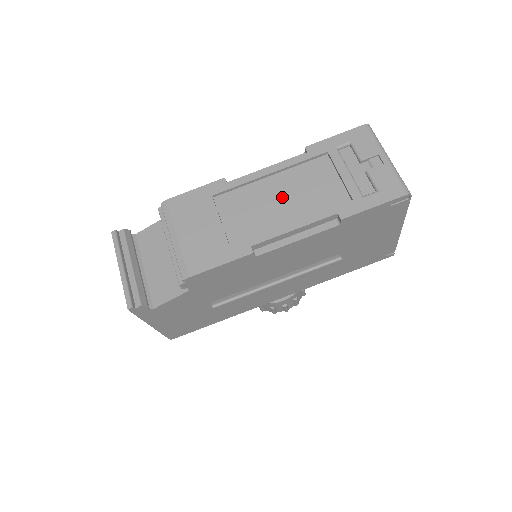
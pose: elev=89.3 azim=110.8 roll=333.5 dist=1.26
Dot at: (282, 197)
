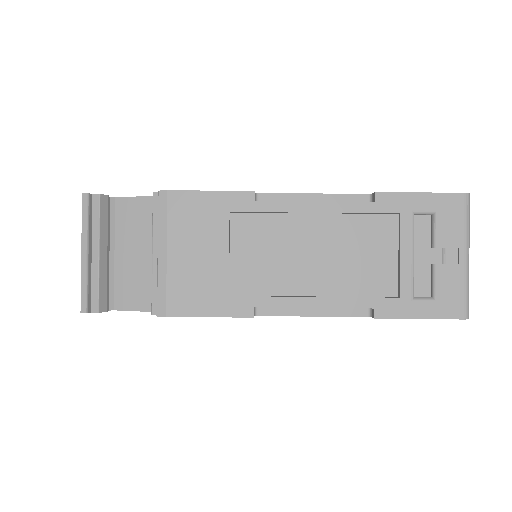
Dot at: (317, 252)
